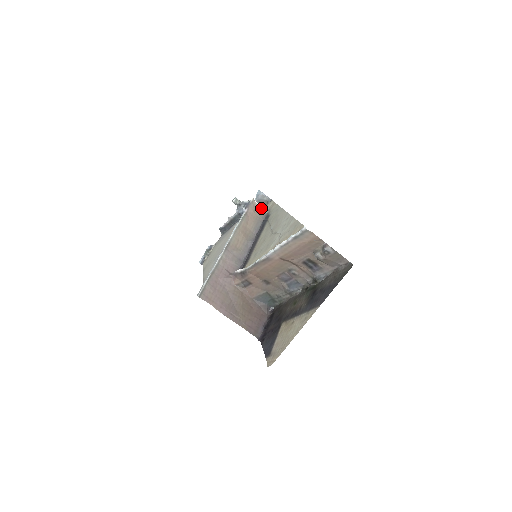
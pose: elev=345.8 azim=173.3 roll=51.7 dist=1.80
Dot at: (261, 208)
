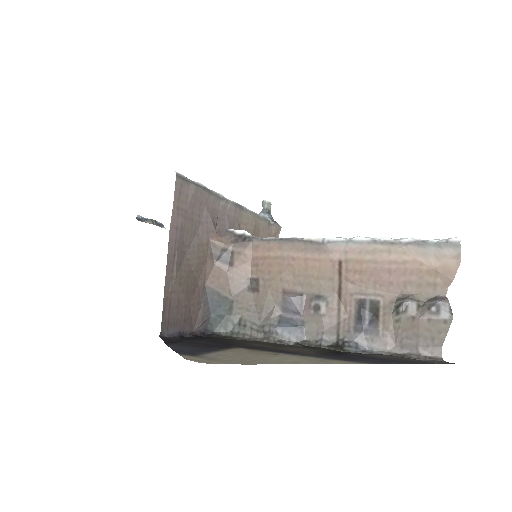
Dot at: occluded
